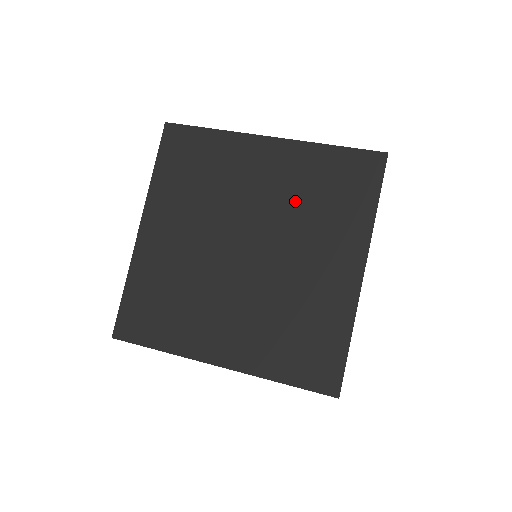
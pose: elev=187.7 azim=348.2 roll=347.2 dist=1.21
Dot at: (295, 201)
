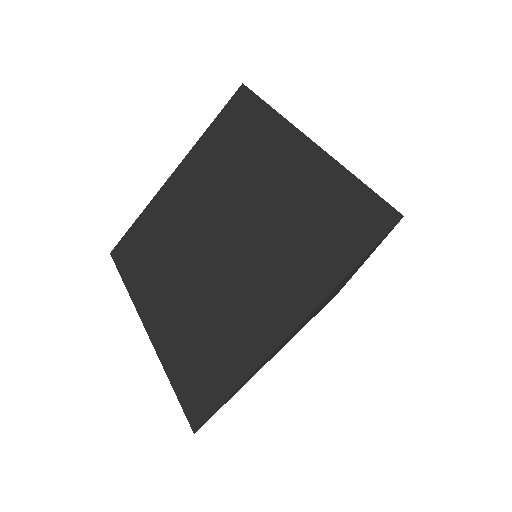
Dot at: (284, 218)
